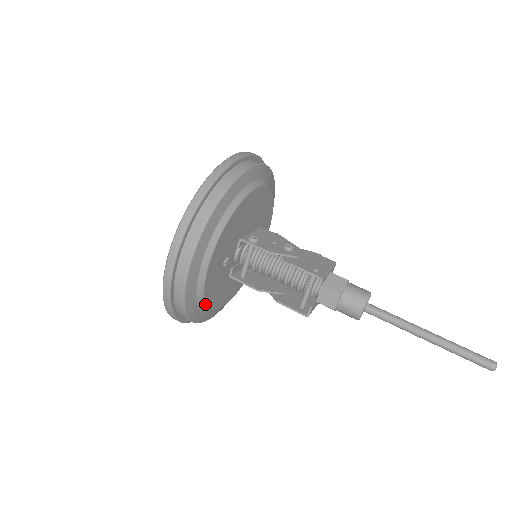
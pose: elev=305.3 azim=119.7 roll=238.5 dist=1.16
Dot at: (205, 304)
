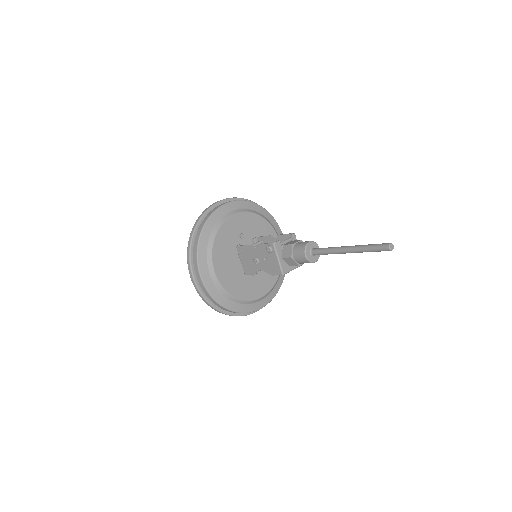
Dot at: (217, 232)
